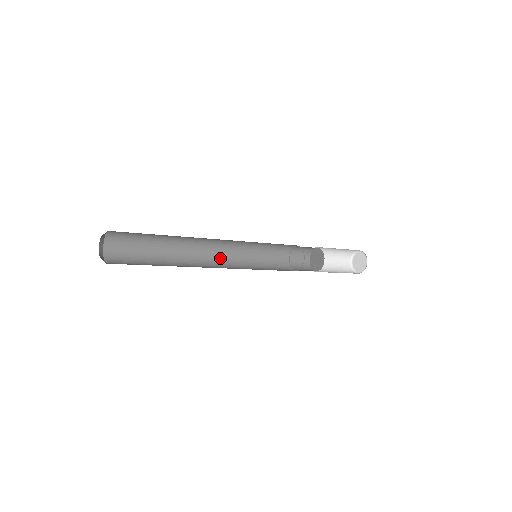
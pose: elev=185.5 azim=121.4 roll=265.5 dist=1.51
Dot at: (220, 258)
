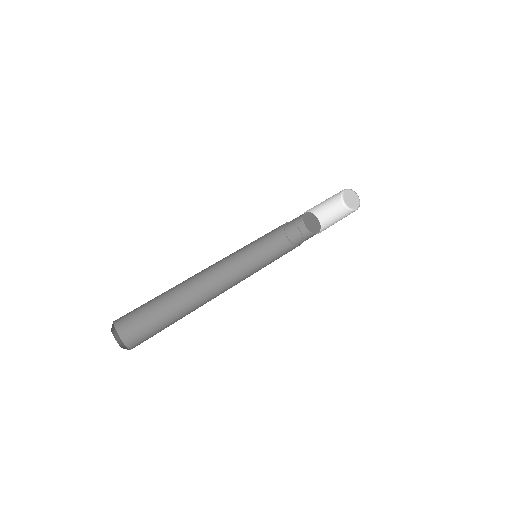
Dot at: (223, 273)
